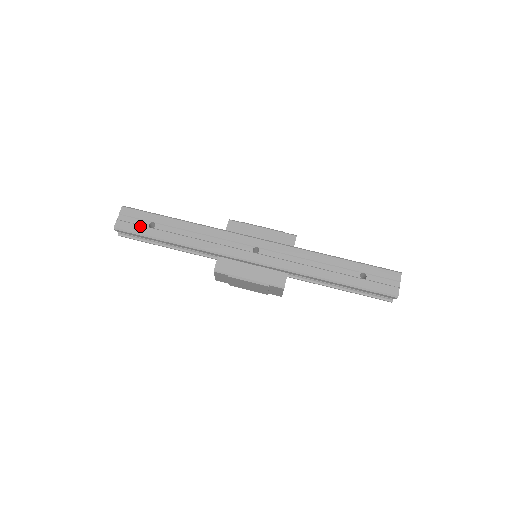
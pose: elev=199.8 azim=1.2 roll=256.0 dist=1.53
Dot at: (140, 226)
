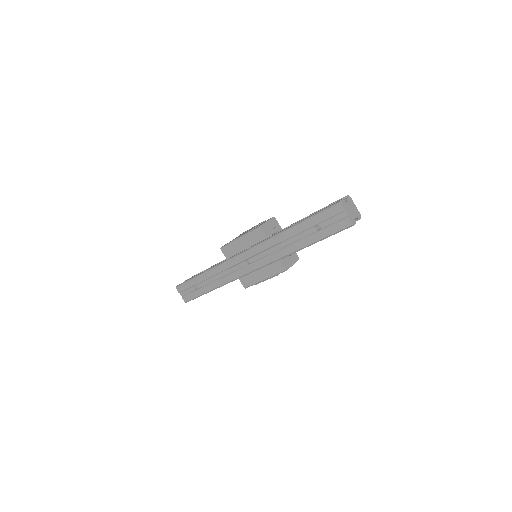
Dot at: (192, 293)
